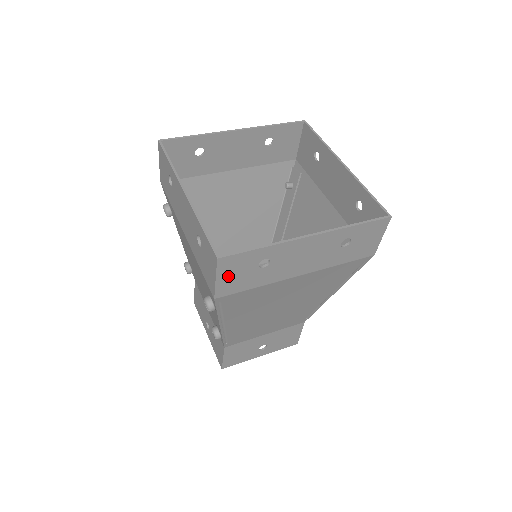
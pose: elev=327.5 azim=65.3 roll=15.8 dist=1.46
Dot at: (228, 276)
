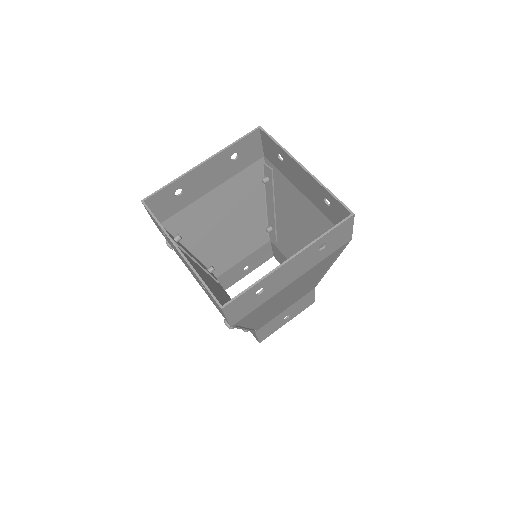
Dot at: (235, 312)
